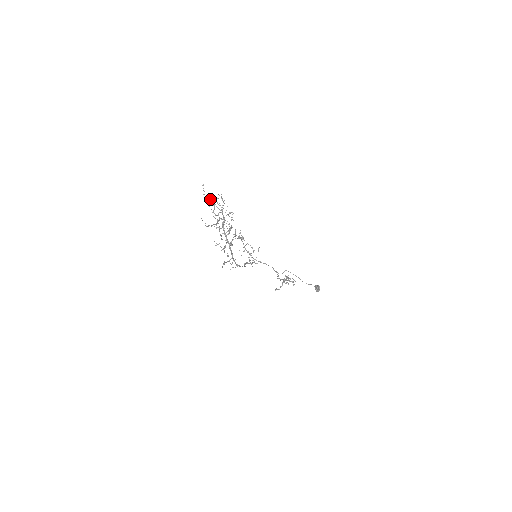
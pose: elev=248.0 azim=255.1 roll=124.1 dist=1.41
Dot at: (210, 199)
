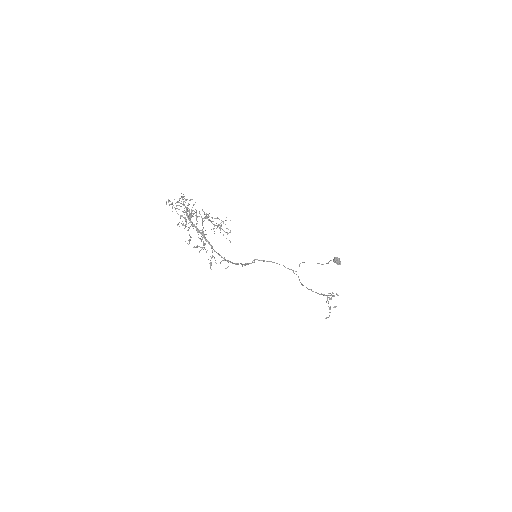
Dot at: (171, 203)
